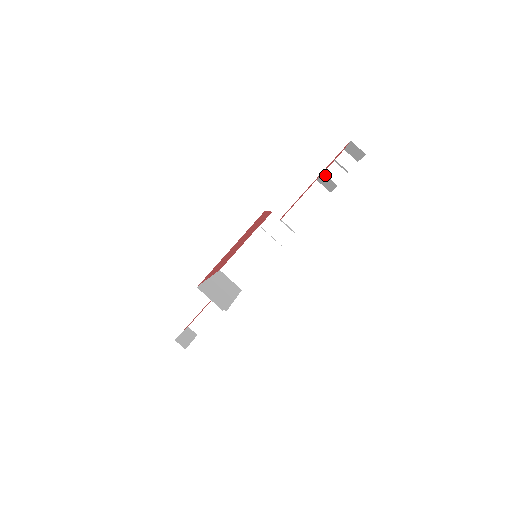
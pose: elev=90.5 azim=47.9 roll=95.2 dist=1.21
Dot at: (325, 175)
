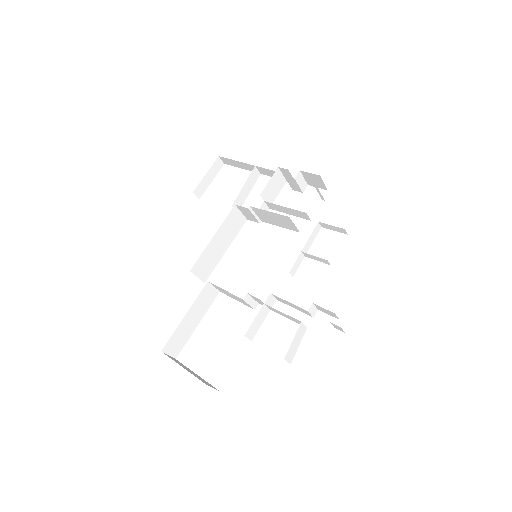
Dot at: (286, 358)
